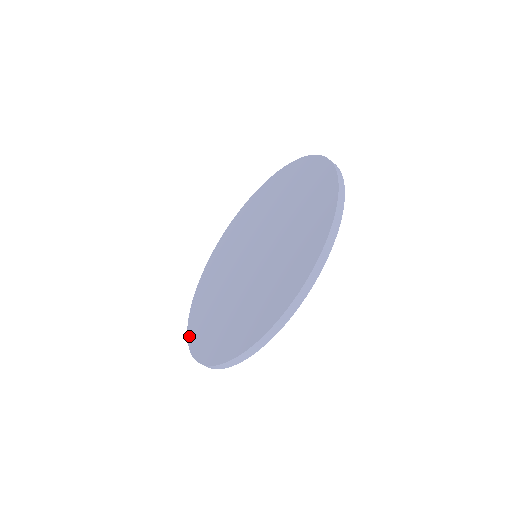
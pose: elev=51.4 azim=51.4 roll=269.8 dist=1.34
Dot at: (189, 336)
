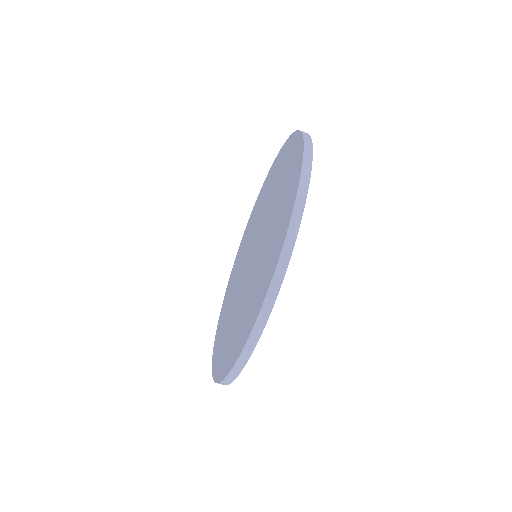
Dot at: (217, 378)
